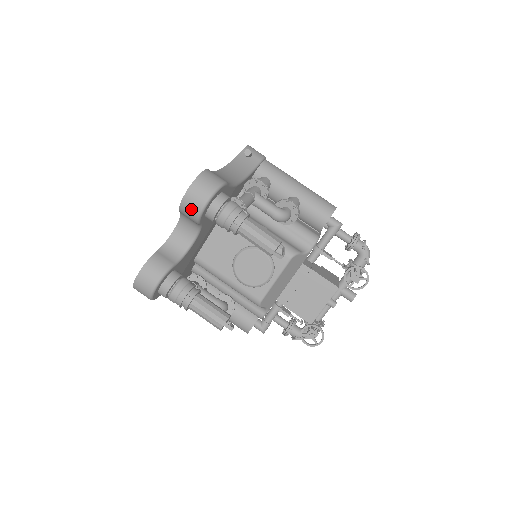
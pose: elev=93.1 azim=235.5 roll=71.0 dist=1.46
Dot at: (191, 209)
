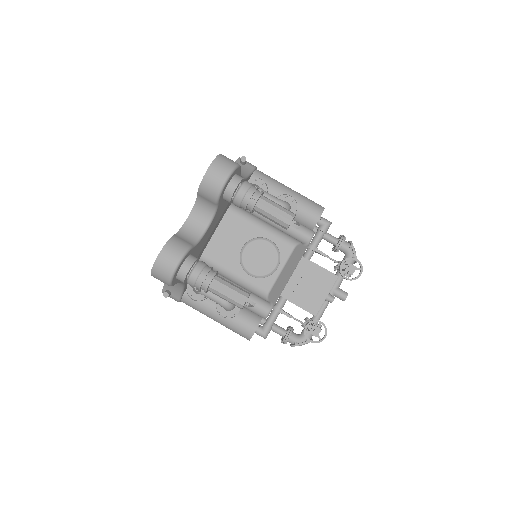
Dot at: (212, 186)
